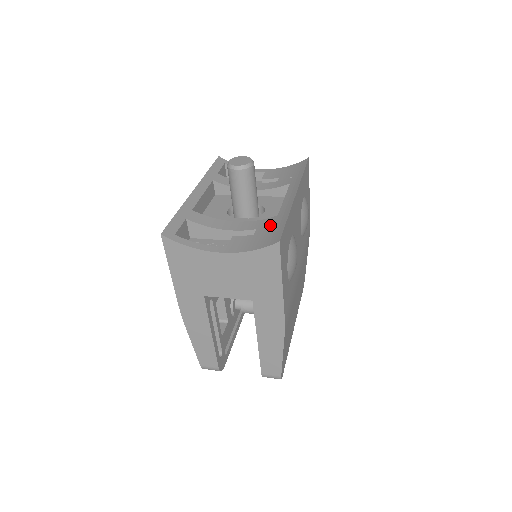
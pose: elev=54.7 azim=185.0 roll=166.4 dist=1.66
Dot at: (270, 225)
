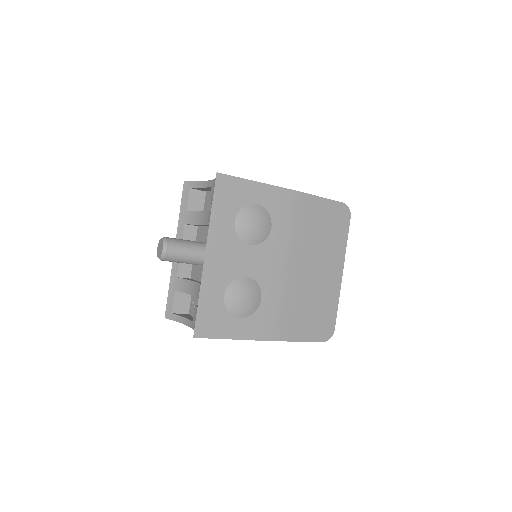
Dot at: occluded
